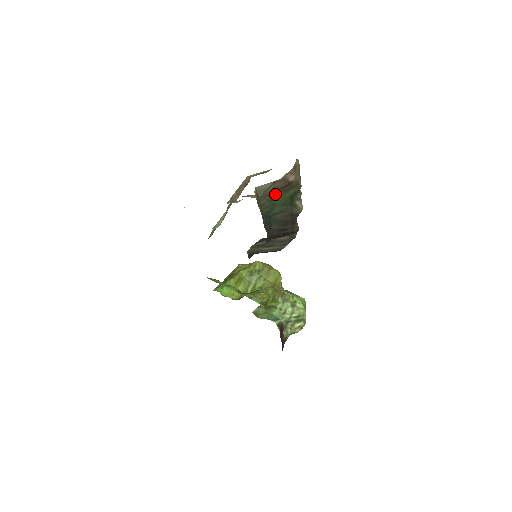
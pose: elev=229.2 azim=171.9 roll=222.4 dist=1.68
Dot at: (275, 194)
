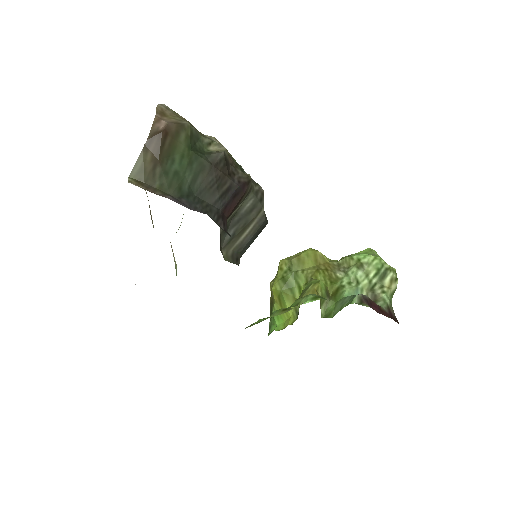
Dot at: (163, 161)
